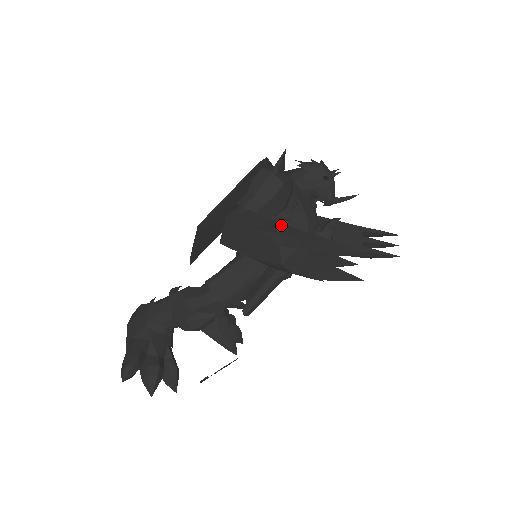
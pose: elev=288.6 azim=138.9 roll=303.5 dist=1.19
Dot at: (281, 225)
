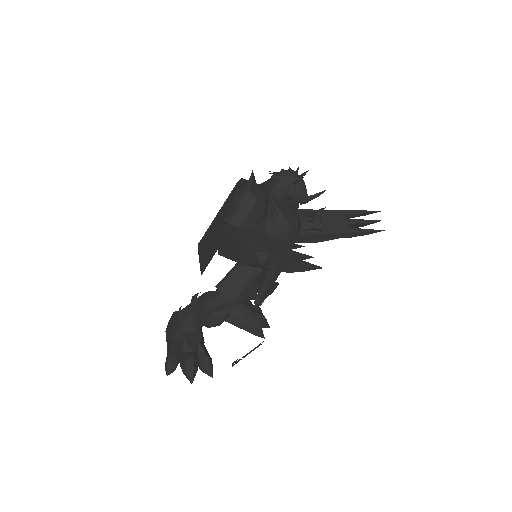
Dot at: (256, 235)
